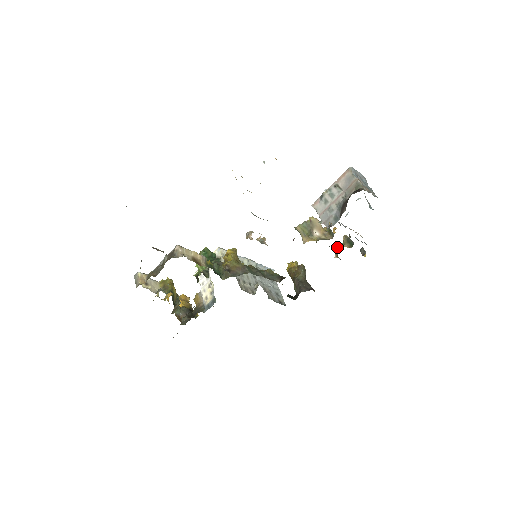
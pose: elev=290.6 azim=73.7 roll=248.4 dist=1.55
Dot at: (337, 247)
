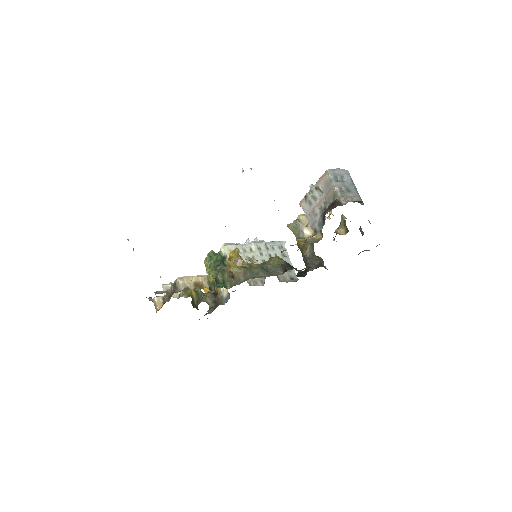
Dot at: occluded
